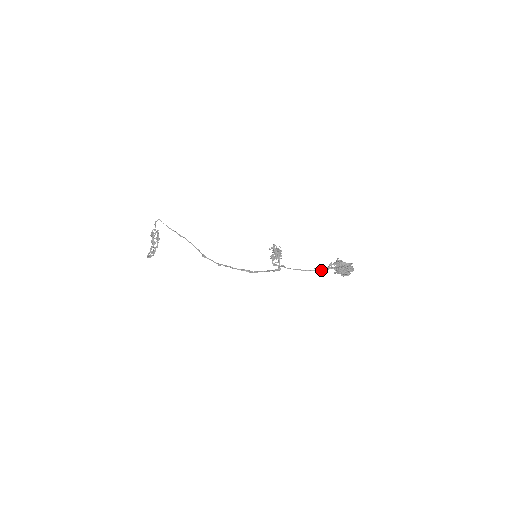
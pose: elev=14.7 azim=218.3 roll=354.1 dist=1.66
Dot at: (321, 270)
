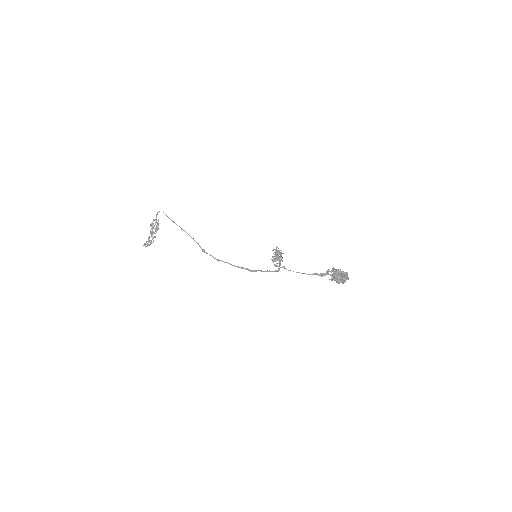
Dot at: (319, 275)
